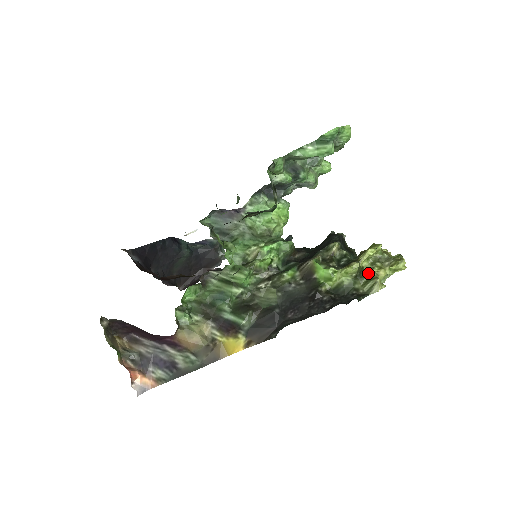
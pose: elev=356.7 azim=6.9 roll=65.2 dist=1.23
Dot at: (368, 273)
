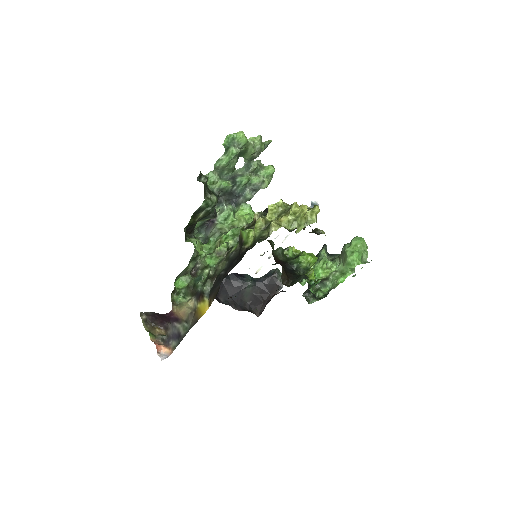
Dot at: occluded
